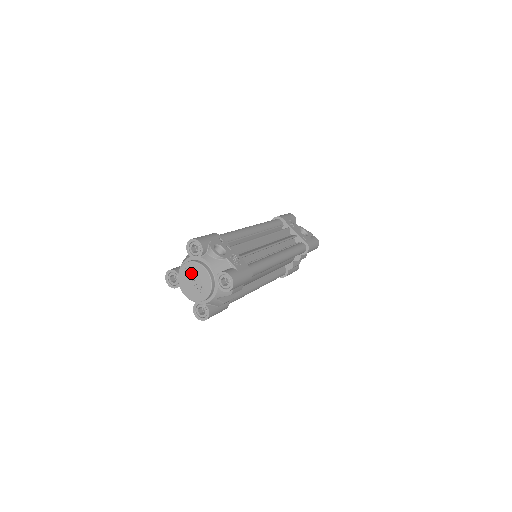
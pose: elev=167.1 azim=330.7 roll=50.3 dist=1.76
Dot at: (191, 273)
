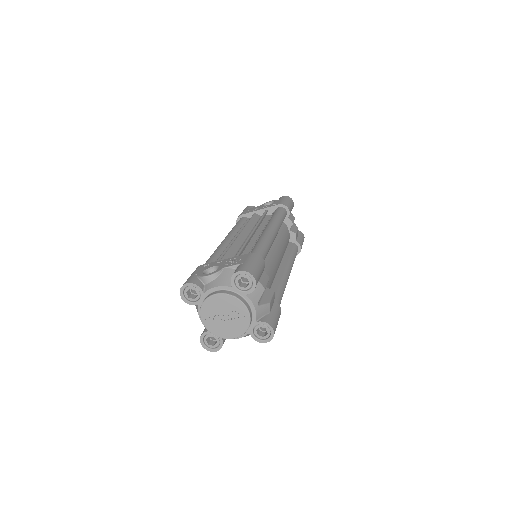
Dot at: (213, 314)
